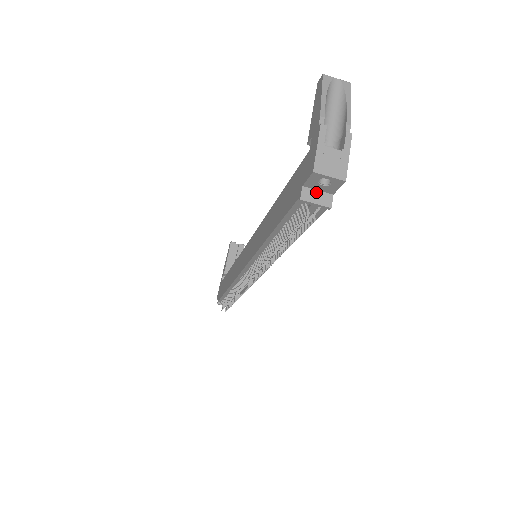
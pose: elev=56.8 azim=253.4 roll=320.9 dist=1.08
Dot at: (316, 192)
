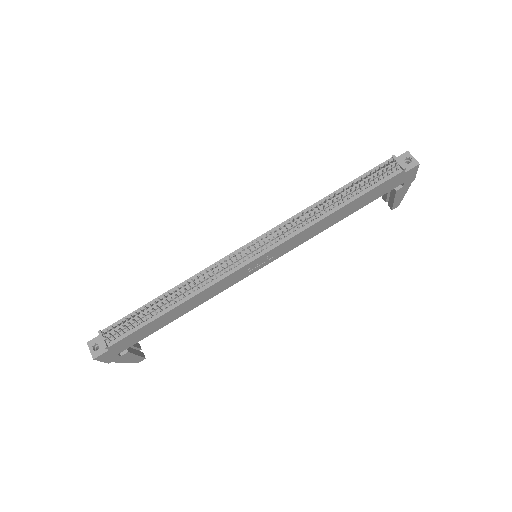
Dot at: (398, 165)
